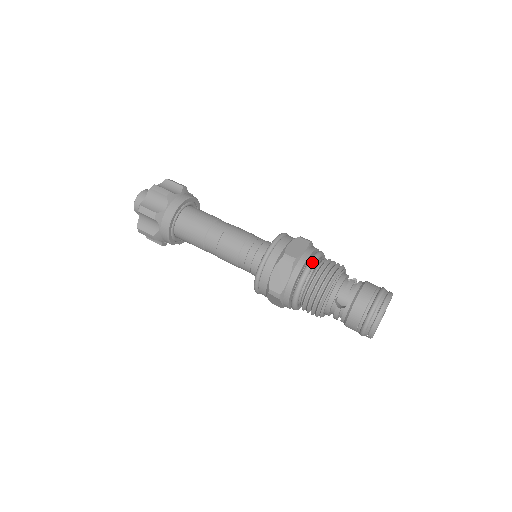
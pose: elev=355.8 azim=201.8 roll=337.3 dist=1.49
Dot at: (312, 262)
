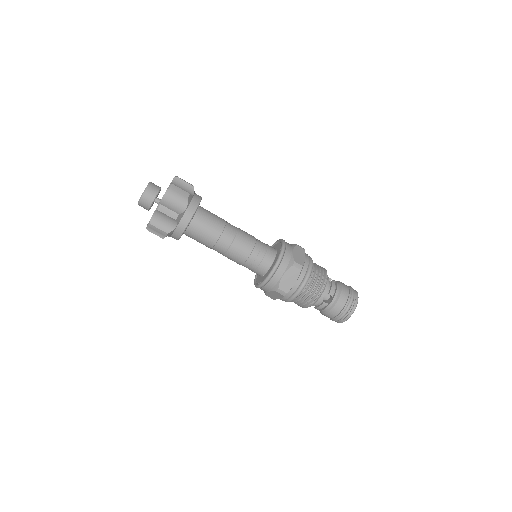
Dot at: (312, 268)
